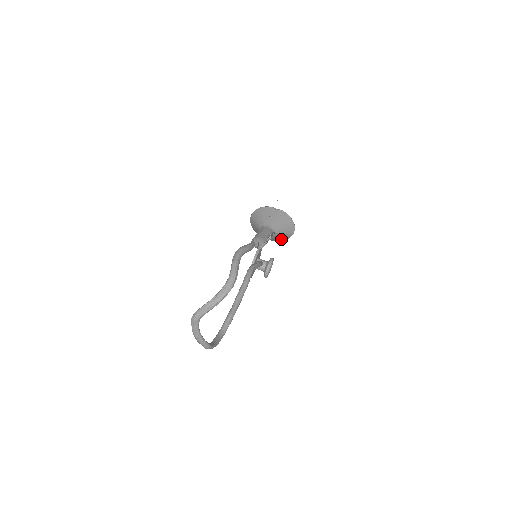
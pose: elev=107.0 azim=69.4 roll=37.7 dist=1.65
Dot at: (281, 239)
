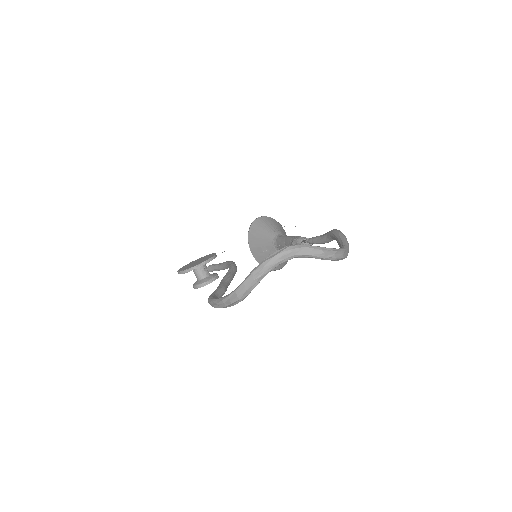
Dot at: occluded
